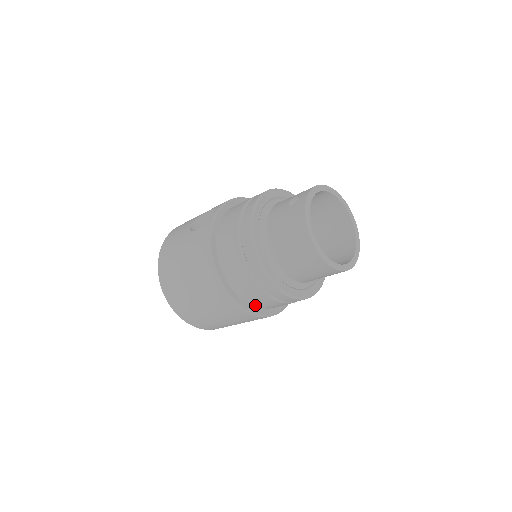
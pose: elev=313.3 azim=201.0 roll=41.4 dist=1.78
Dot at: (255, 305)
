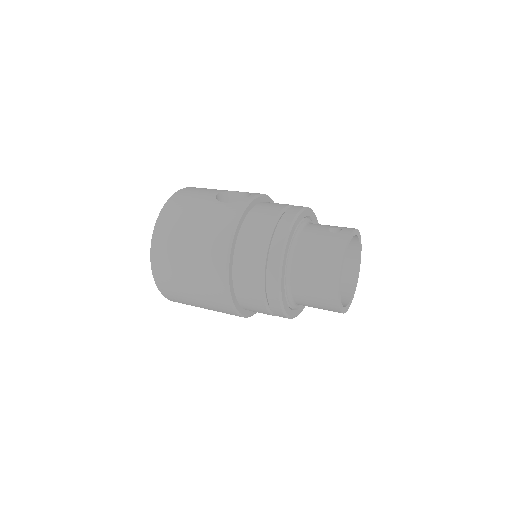
Dot at: (240, 299)
